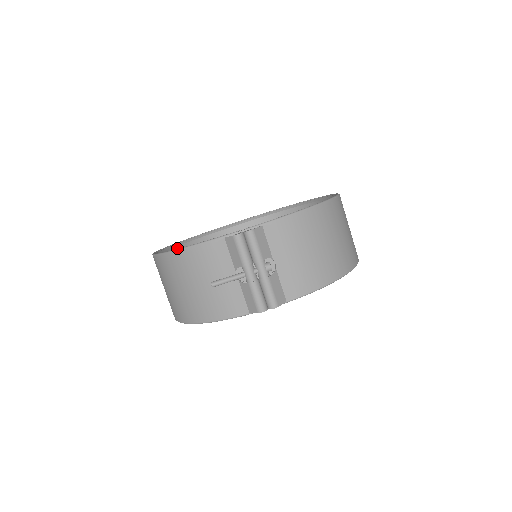
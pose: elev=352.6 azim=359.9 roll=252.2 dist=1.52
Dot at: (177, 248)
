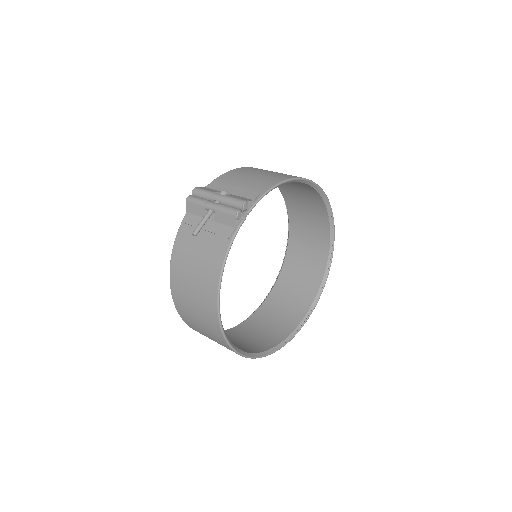
Dot at: occluded
